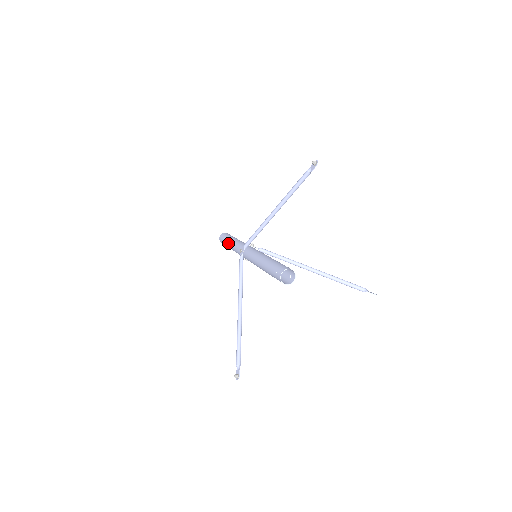
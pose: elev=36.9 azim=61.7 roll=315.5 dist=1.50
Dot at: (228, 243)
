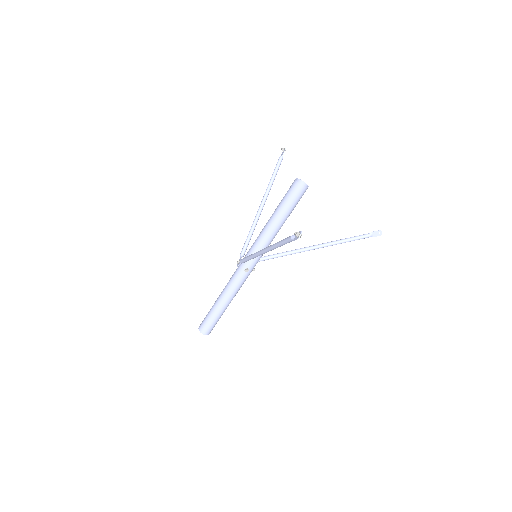
Dot at: (215, 303)
